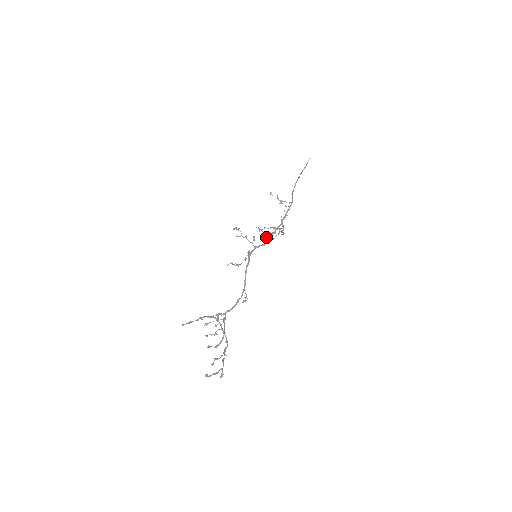
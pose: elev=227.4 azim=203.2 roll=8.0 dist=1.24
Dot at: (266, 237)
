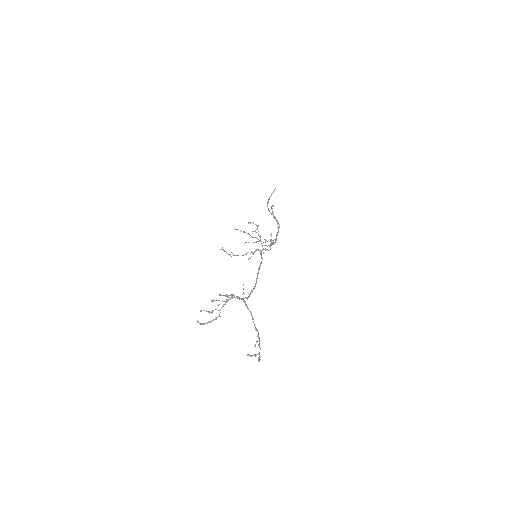
Dot at: (271, 244)
